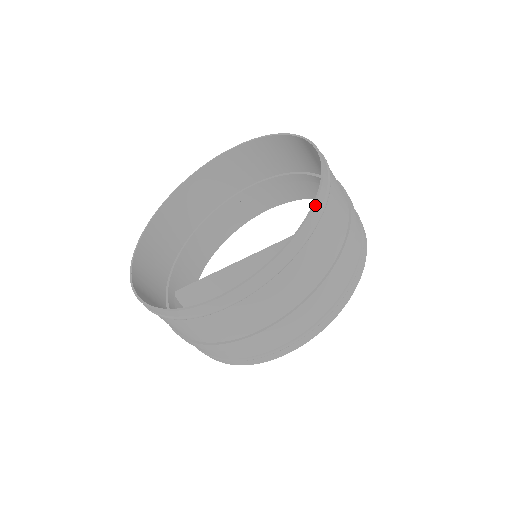
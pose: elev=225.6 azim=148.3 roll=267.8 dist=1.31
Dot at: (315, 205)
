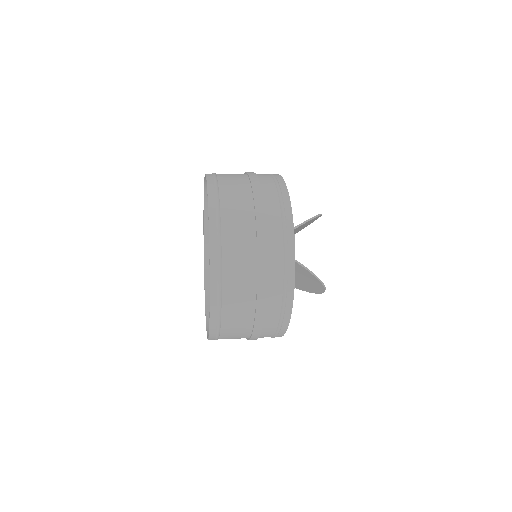
Dot at: (210, 296)
